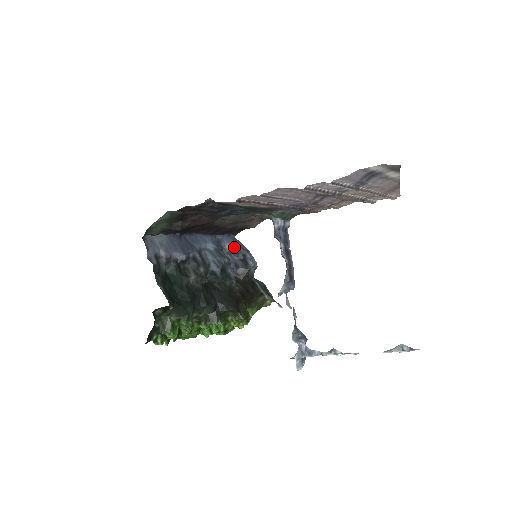
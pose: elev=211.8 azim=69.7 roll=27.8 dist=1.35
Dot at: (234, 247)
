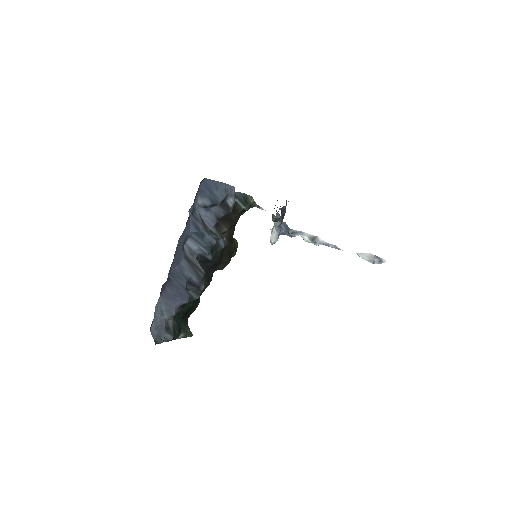
Dot at: (209, 199)
